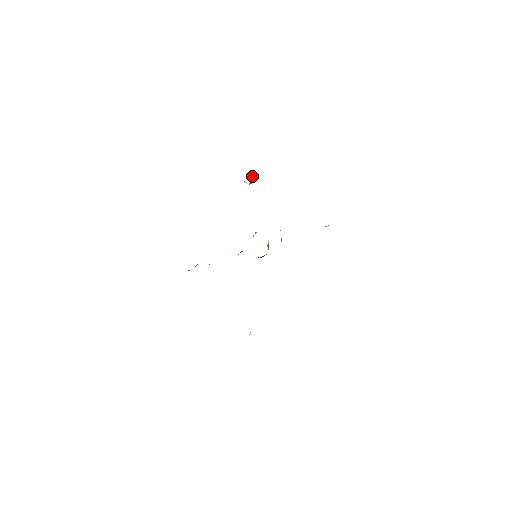
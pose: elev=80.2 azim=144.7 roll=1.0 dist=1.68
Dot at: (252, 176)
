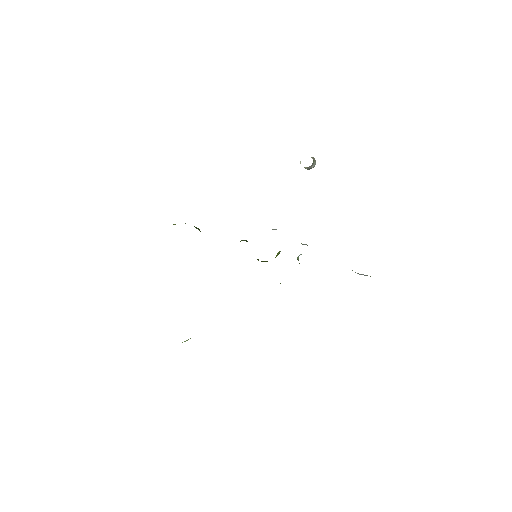
Dot at: (315, 161)
